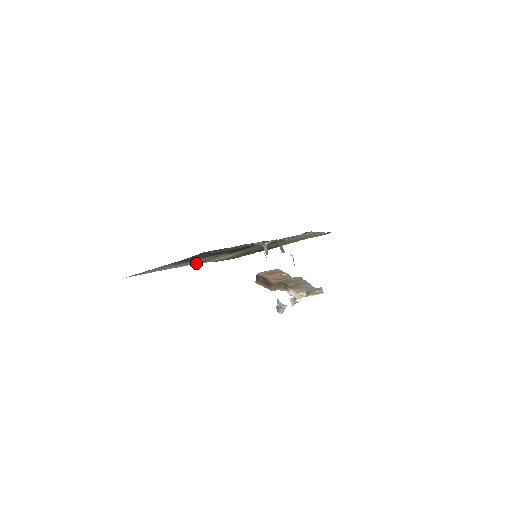
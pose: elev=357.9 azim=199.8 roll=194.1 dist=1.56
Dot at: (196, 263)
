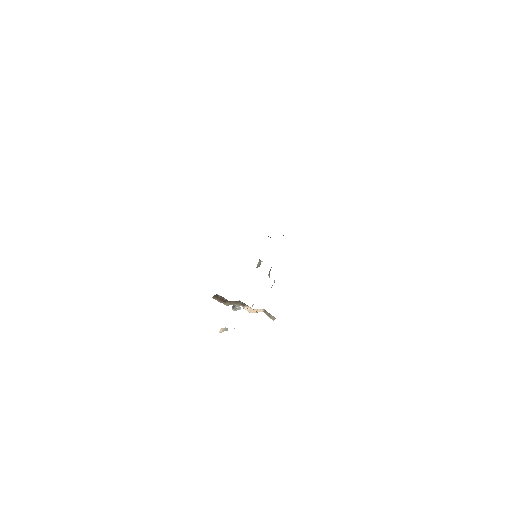
Dot at: occluded
